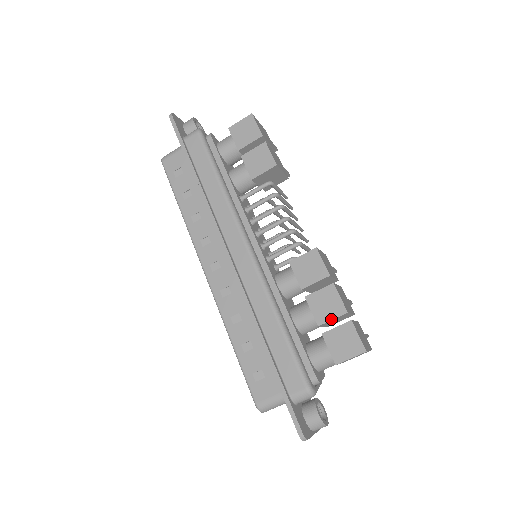
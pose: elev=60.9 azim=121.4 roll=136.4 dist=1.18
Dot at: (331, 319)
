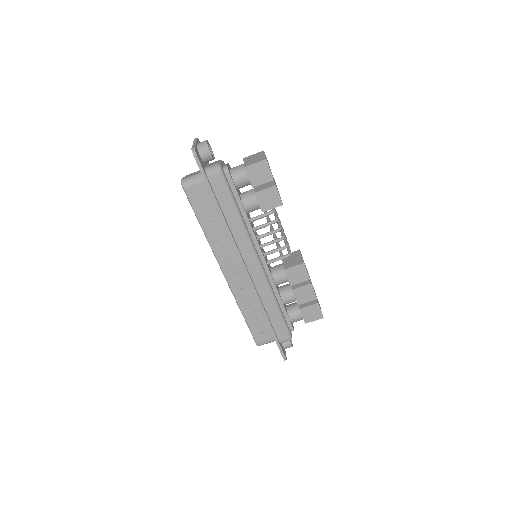
Dot at: occluded
